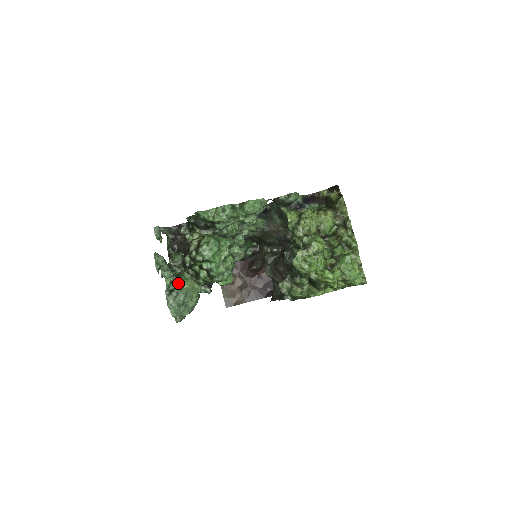
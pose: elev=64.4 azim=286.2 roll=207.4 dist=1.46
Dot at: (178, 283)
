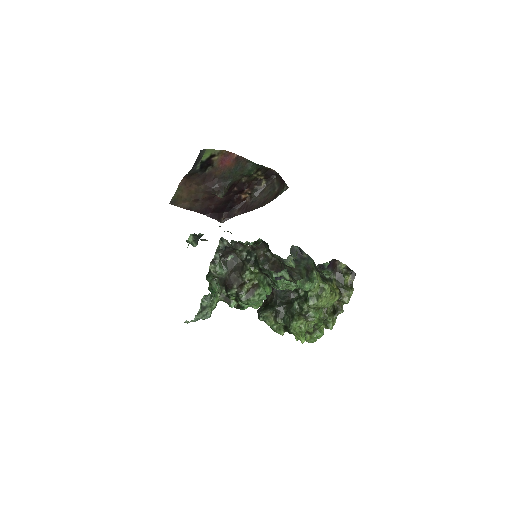
Dot at: (211, 302)
